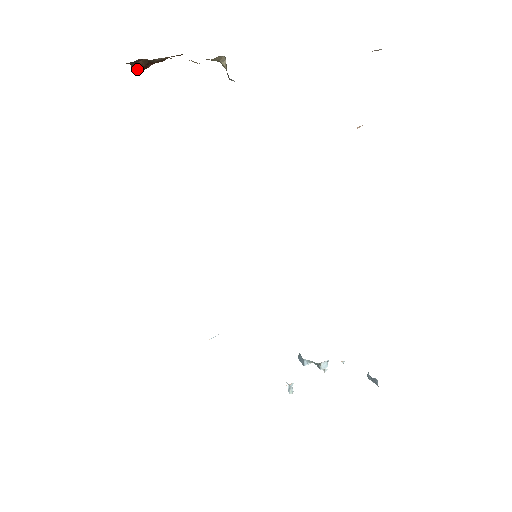
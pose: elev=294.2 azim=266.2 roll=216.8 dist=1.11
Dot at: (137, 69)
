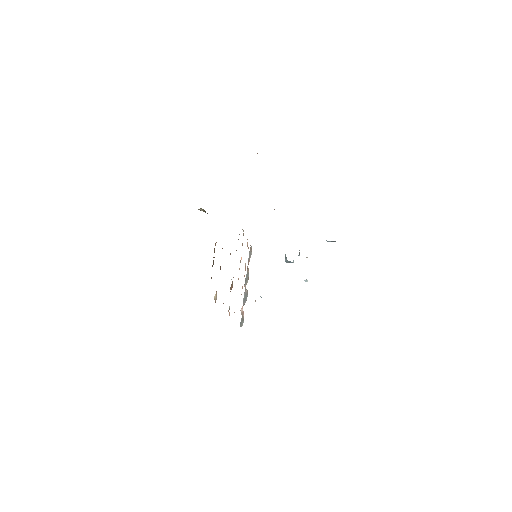
Dot at: occluded
